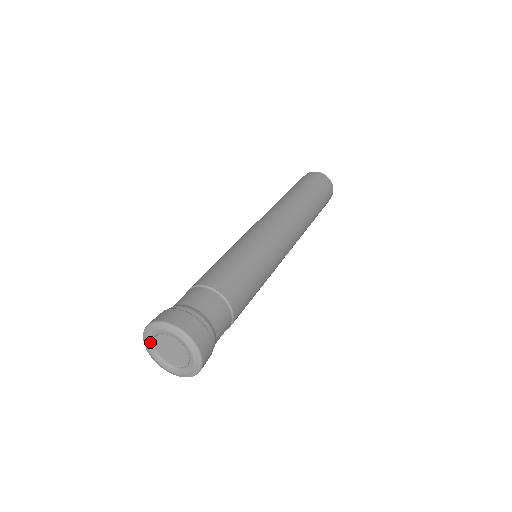
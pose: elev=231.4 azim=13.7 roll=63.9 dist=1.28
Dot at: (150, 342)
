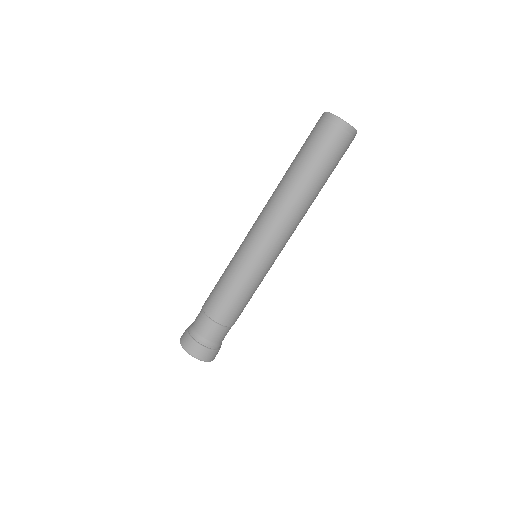
Dot at: occluded
